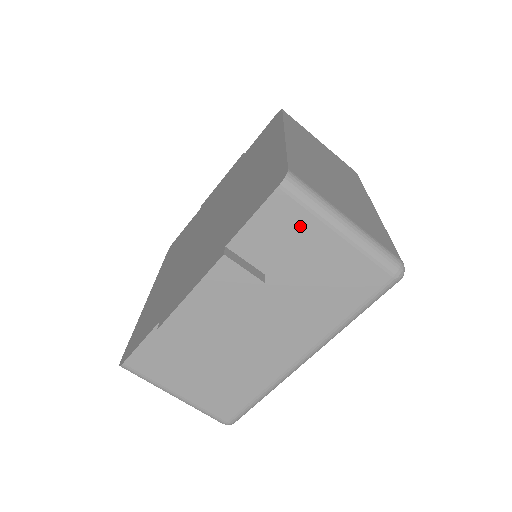
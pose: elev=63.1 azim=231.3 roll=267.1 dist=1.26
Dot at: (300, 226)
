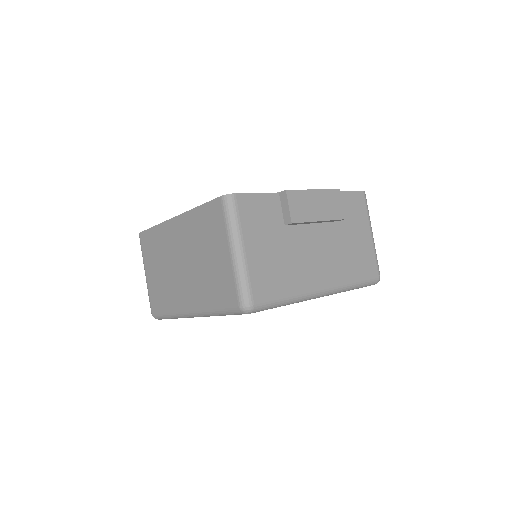
Dot at: (361, 215)
